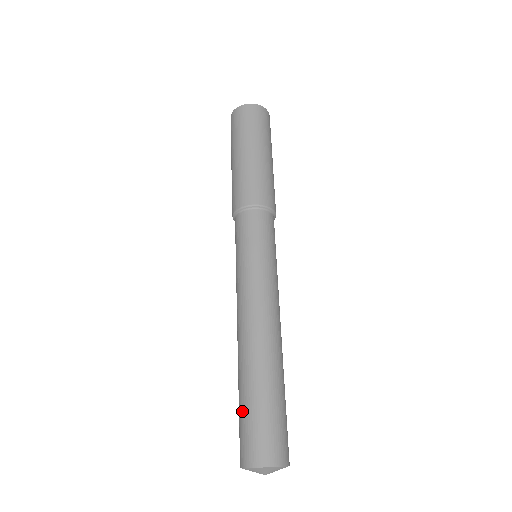
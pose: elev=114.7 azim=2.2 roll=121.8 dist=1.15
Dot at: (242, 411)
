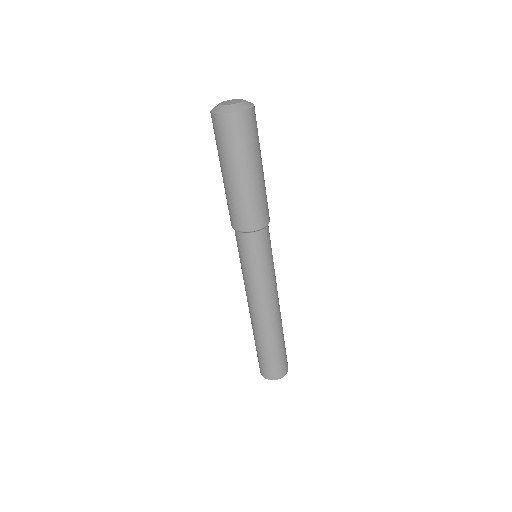
Dot at: (259, 354)
